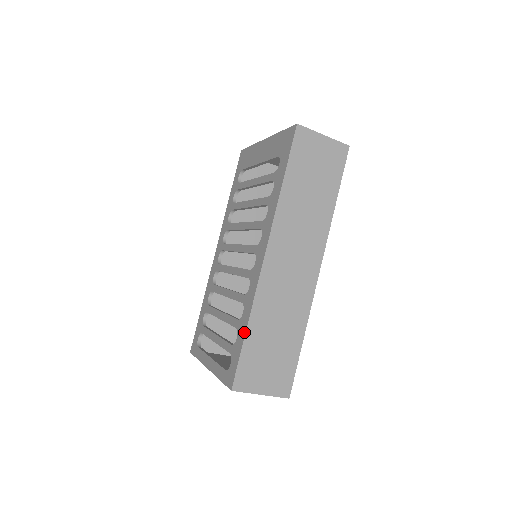
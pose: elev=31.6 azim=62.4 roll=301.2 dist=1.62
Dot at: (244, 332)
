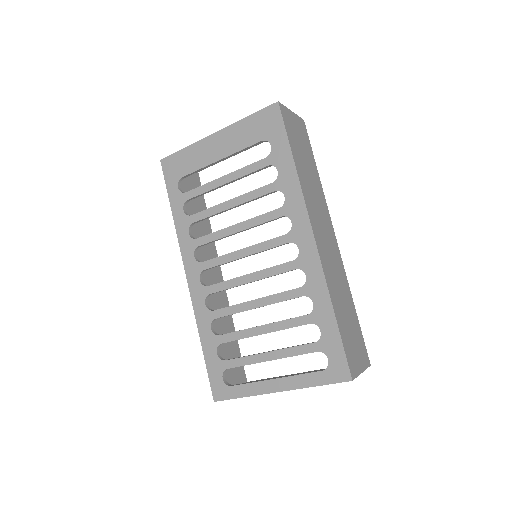
Dot at: (333, 318)
